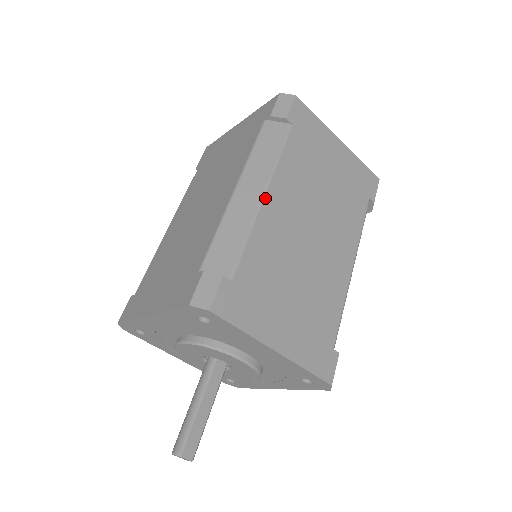
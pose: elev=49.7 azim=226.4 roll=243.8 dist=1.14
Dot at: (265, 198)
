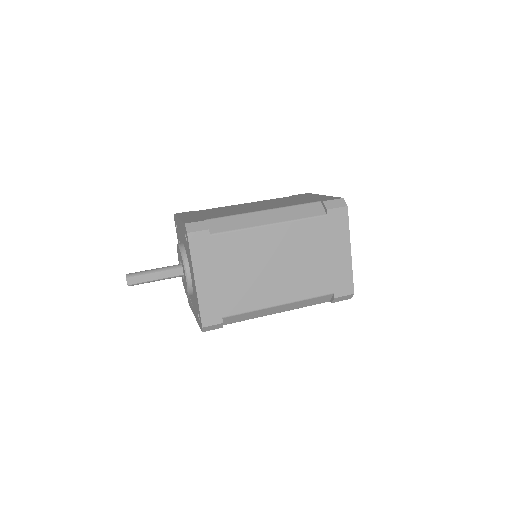
Dot at: (268, 226)
